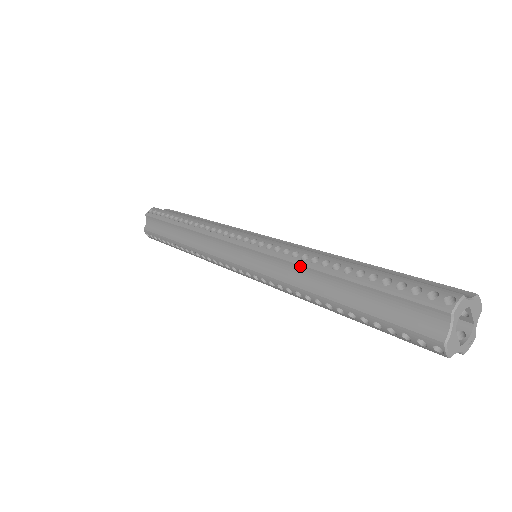
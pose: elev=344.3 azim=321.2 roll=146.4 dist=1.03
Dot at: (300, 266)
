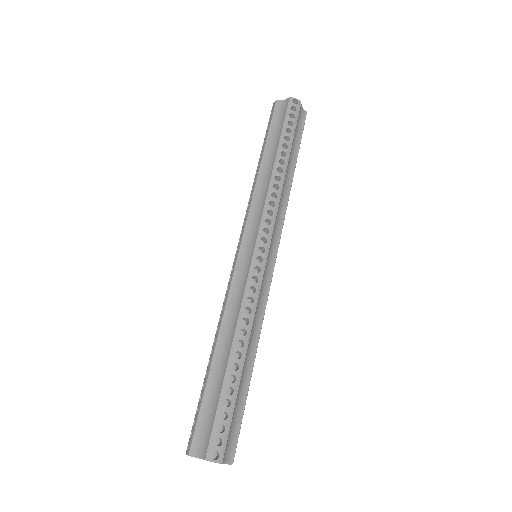
Dot at: (237, 320)
